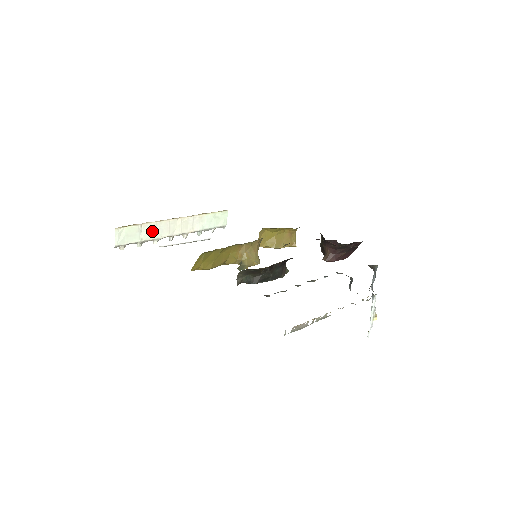
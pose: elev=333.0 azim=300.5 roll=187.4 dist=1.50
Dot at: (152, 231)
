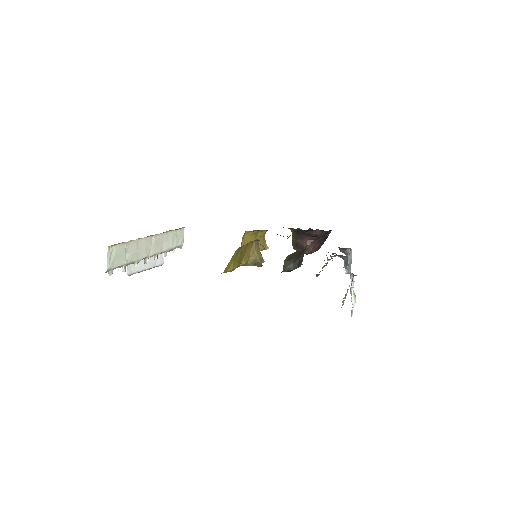
Dot at: (134, 251)
